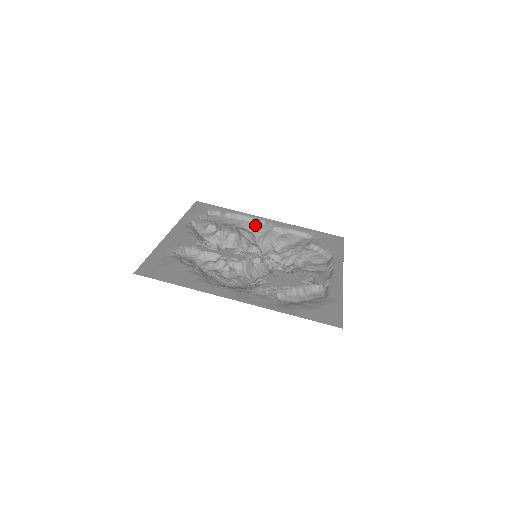
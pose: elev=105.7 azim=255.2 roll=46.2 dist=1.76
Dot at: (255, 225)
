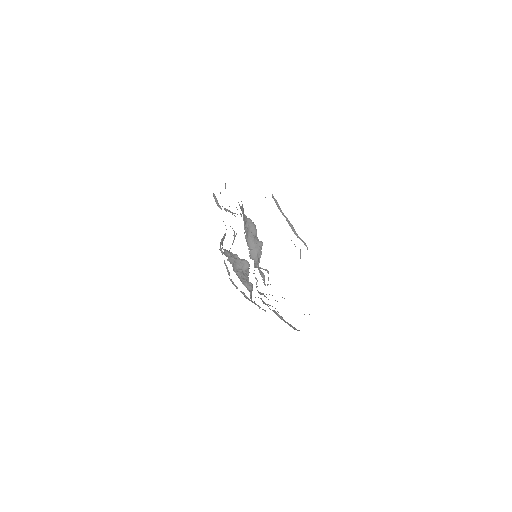
Dot at: occluded
